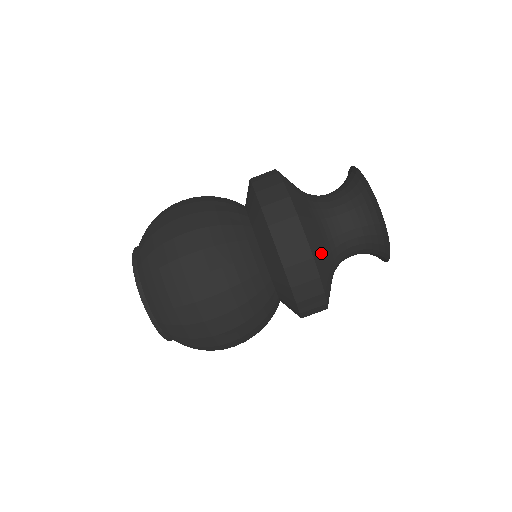
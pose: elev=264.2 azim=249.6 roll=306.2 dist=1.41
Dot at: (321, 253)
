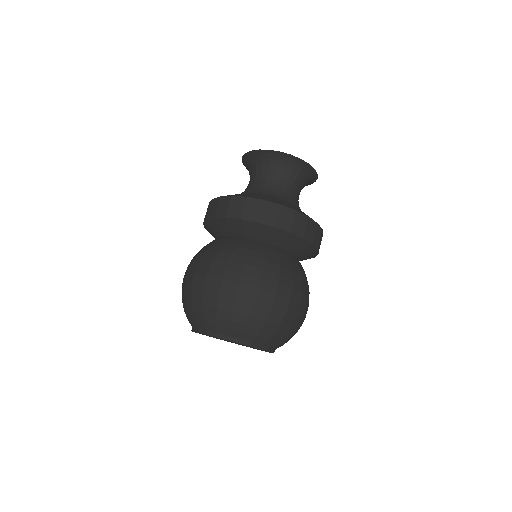
Dot at: occluded
